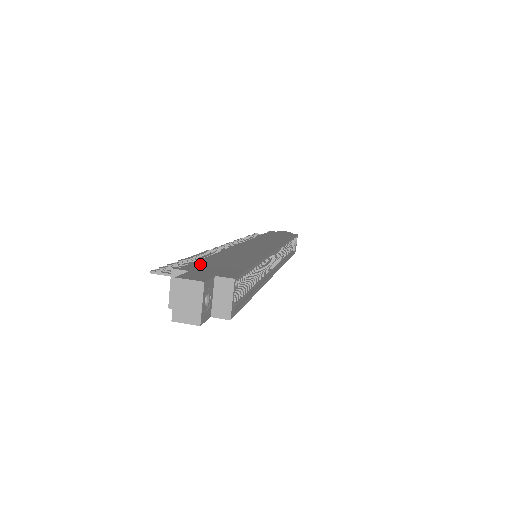
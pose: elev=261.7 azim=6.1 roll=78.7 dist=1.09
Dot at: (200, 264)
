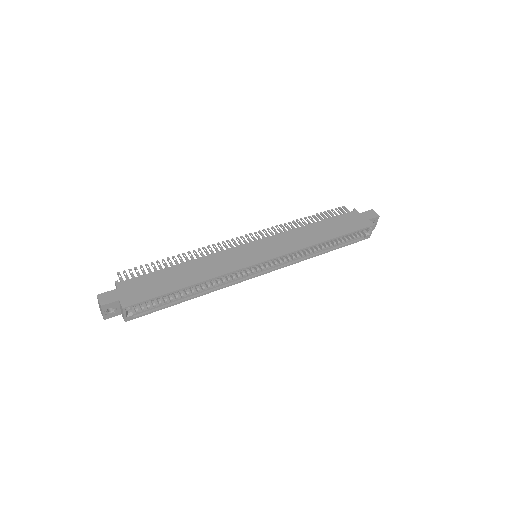
Dot at: (140, 280)
